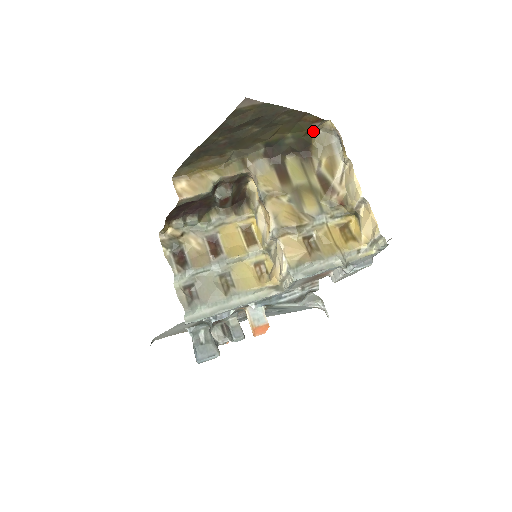
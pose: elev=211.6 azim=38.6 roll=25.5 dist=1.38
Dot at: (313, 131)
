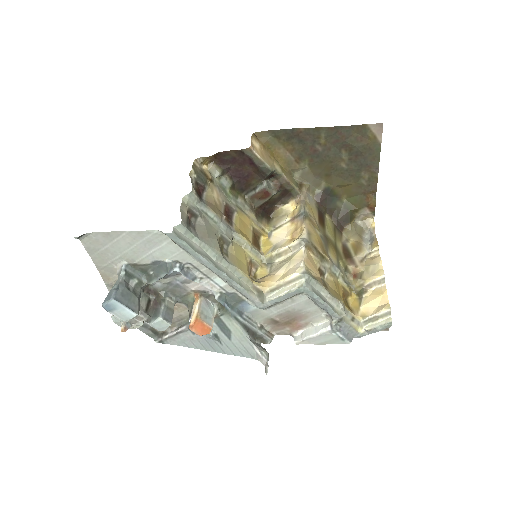
Dot at: (358, 215)
